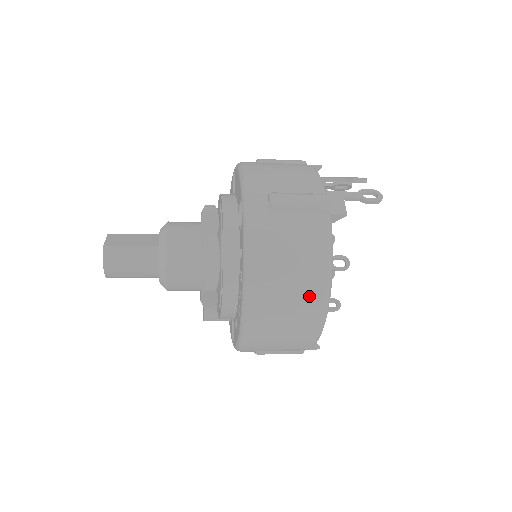
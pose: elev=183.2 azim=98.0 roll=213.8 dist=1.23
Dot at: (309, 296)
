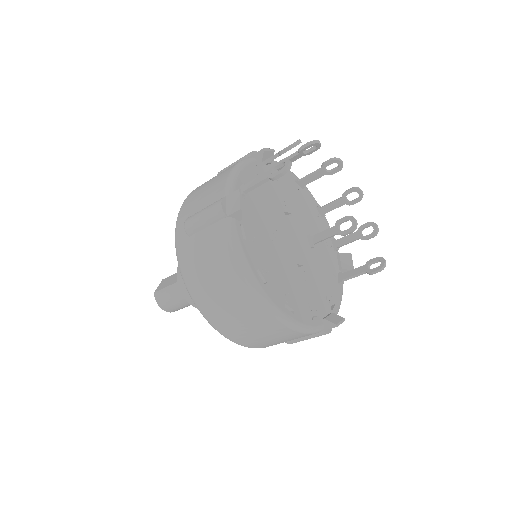
Dot at: (241, 298)
